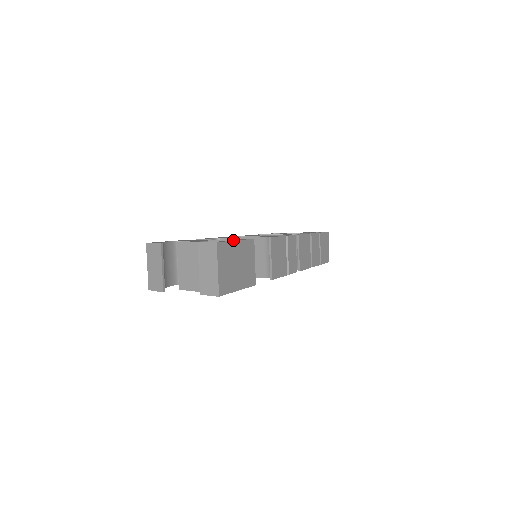
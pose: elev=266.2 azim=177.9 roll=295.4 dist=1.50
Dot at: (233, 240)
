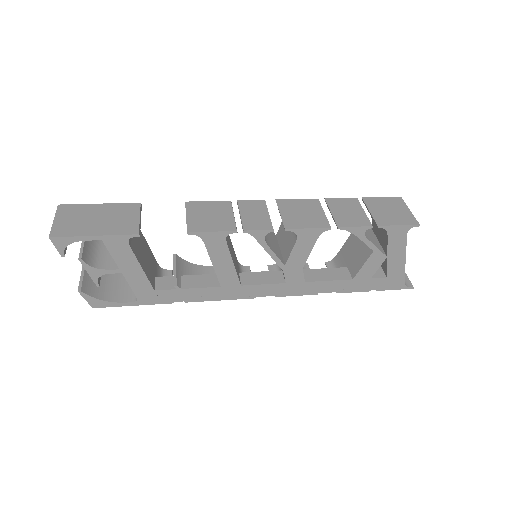
Dot at: (98, 206)
